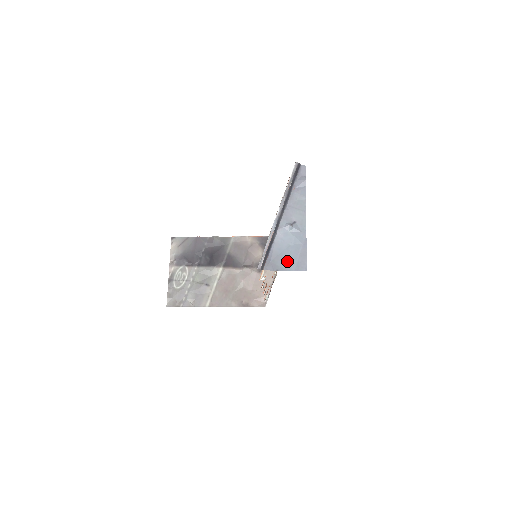
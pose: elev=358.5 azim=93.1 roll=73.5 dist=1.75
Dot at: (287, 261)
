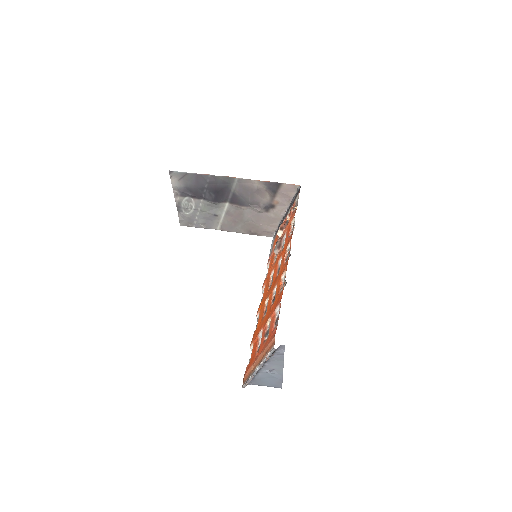
Dot at: (266, 383)
